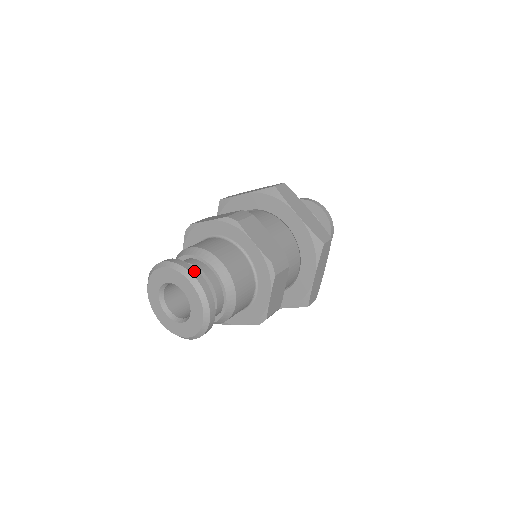
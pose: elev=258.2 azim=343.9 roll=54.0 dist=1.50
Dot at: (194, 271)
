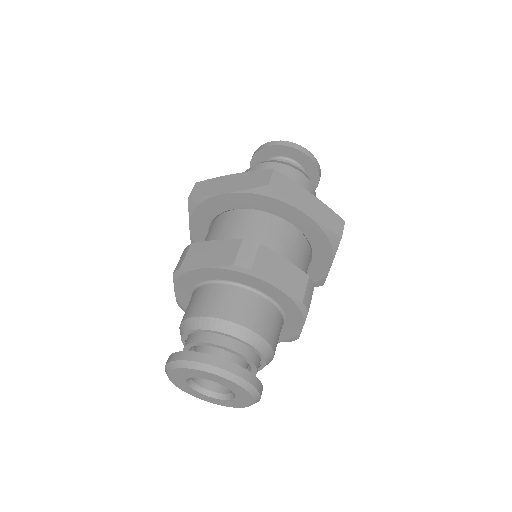
Dot at: (231, 366)
